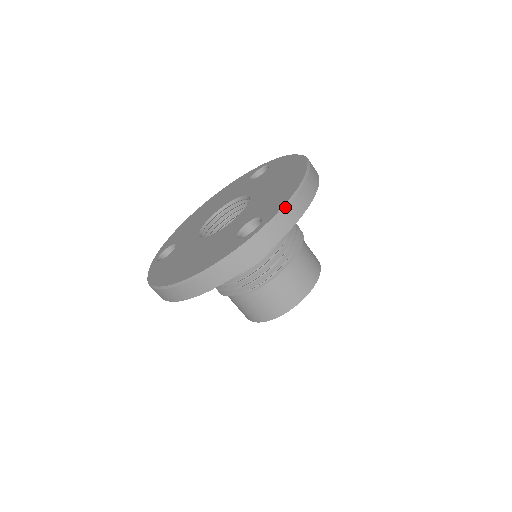
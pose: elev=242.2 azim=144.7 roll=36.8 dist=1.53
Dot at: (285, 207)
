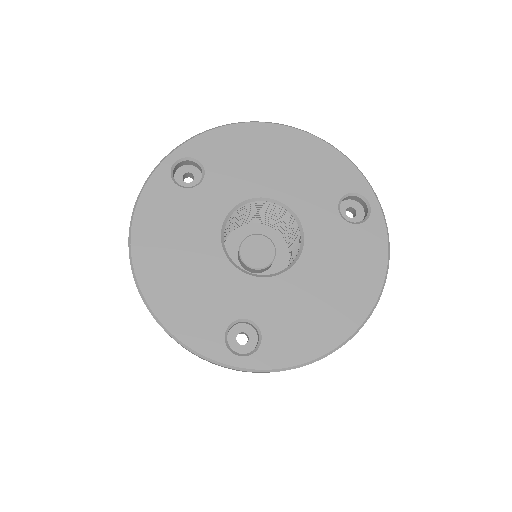
Dot at: occluded
